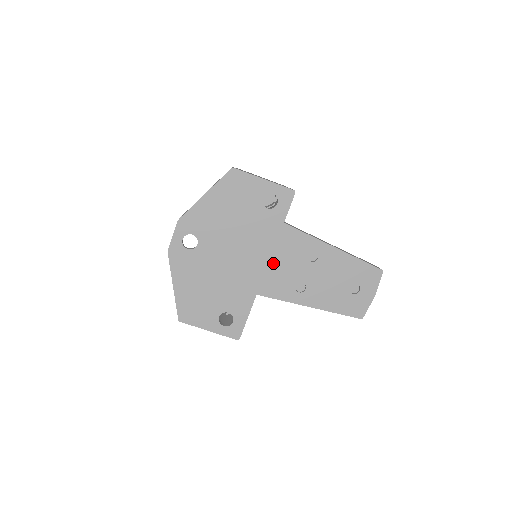
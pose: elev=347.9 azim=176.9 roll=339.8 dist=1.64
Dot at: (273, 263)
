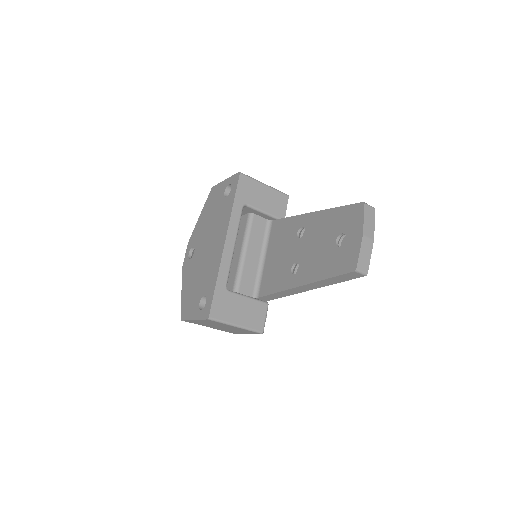
Dot at: (274, 258)
